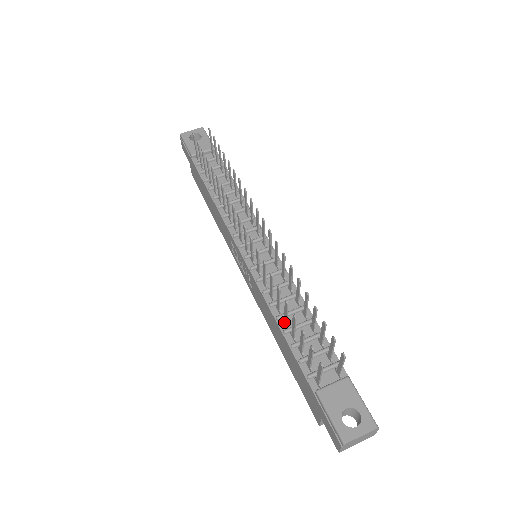
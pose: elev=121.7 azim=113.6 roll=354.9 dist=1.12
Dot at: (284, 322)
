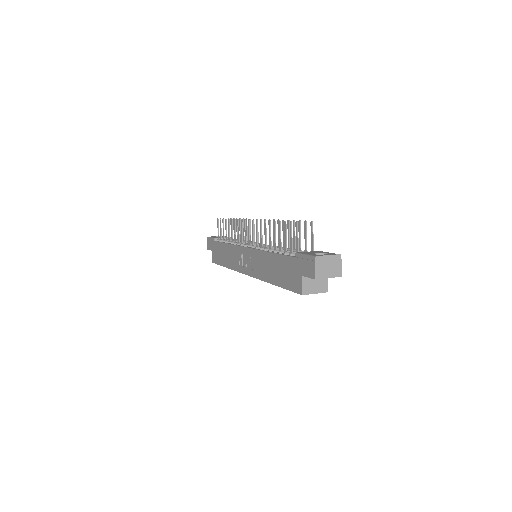
Dot at: occluded
